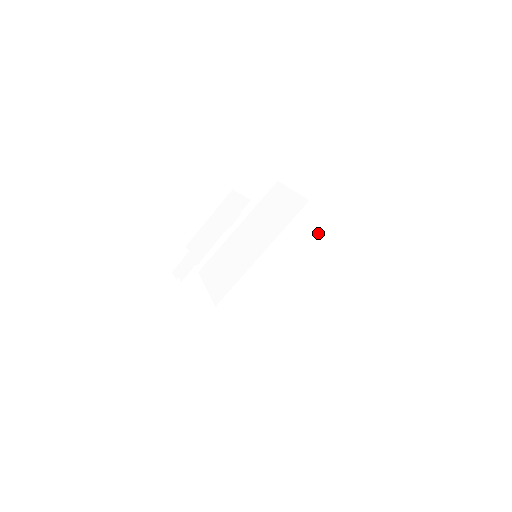
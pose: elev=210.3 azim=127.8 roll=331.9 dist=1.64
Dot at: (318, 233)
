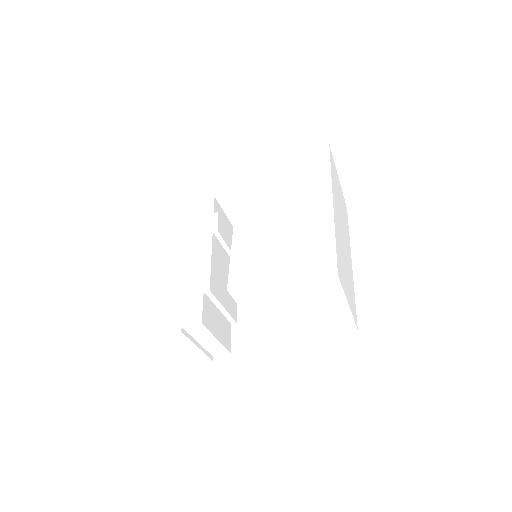
Dot at: (337, 182)
